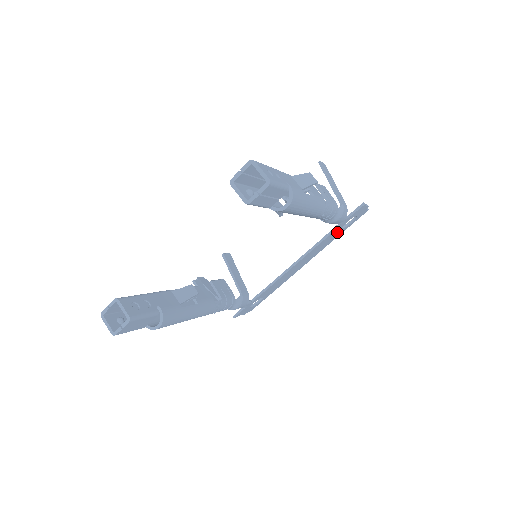
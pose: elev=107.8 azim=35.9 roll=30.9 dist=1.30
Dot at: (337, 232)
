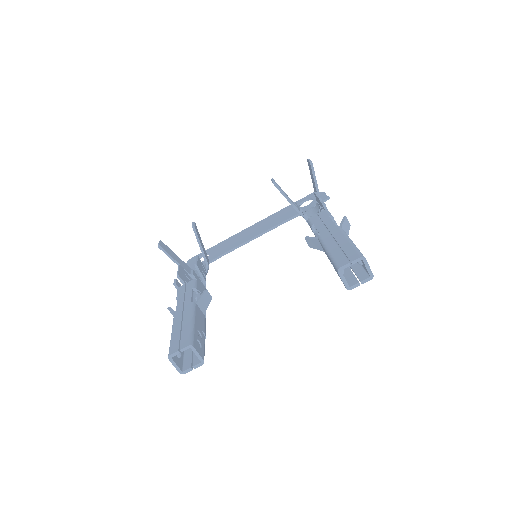
Dot at: occluded
